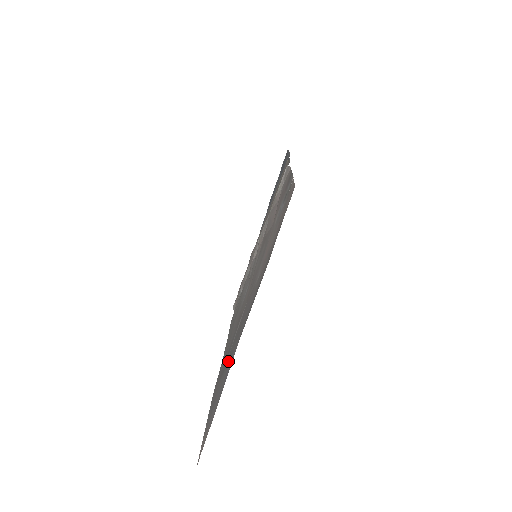
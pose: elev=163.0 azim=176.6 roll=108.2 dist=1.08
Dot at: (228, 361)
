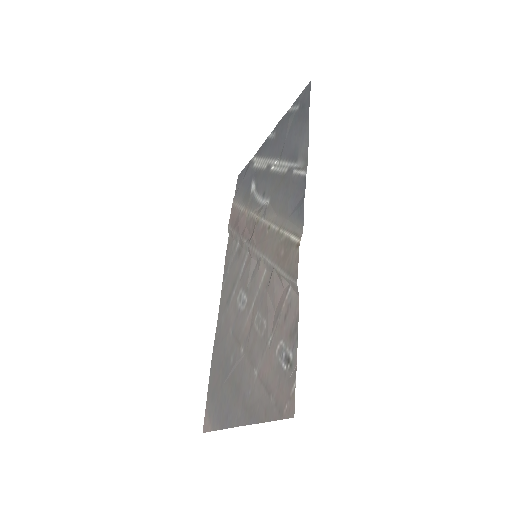
Dot at: (228, 396)
